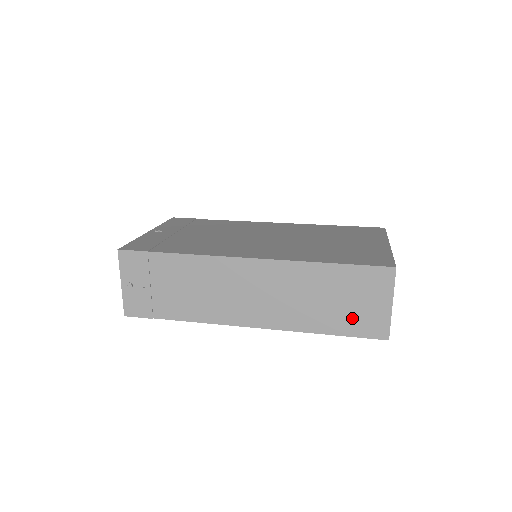
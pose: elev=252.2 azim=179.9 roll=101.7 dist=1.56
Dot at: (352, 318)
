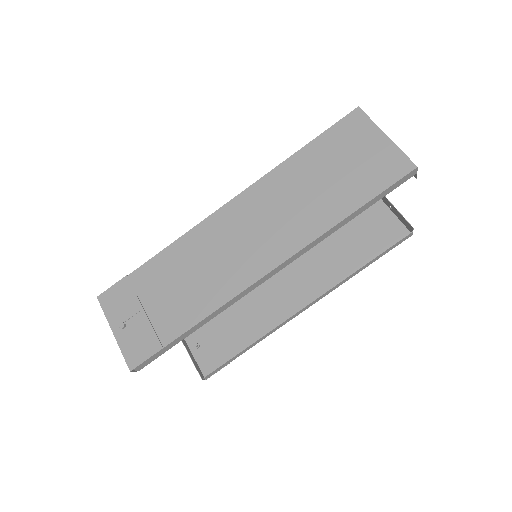
Dot at: (362, 177)
